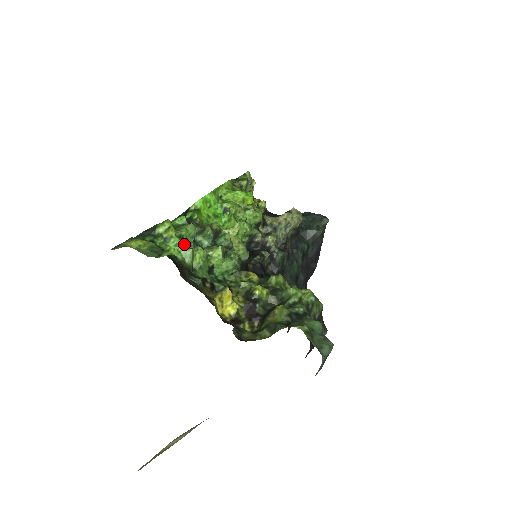
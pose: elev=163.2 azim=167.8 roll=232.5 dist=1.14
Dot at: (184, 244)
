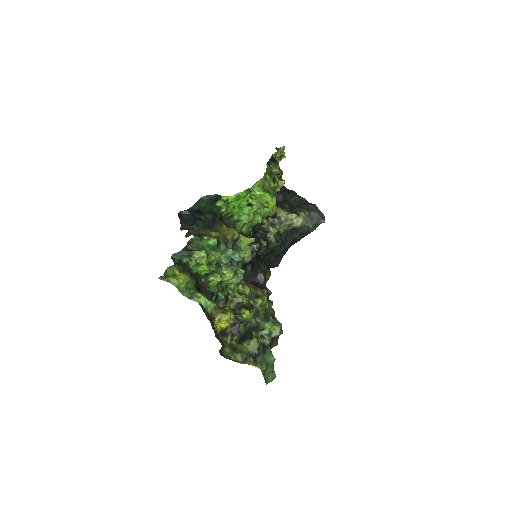
Dot at: (209, 267)
